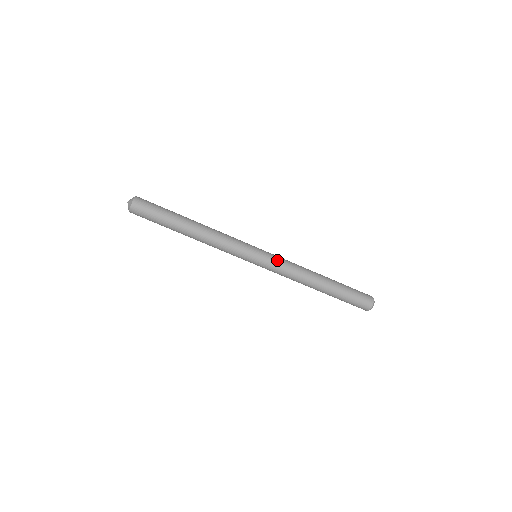
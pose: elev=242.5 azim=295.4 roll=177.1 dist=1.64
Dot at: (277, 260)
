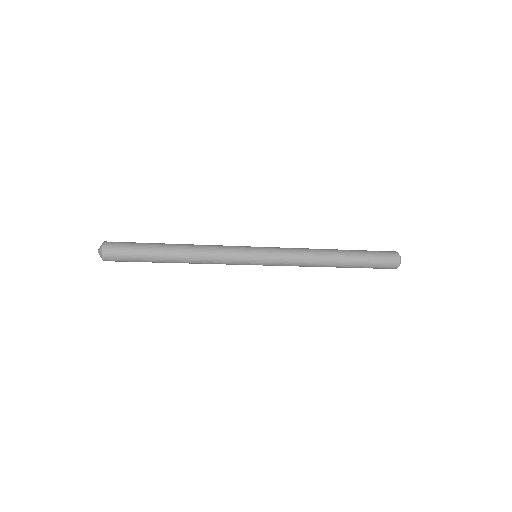
Dot at: (280, 259)
